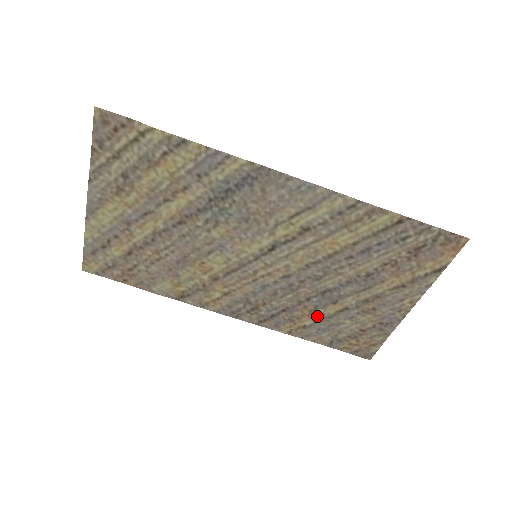
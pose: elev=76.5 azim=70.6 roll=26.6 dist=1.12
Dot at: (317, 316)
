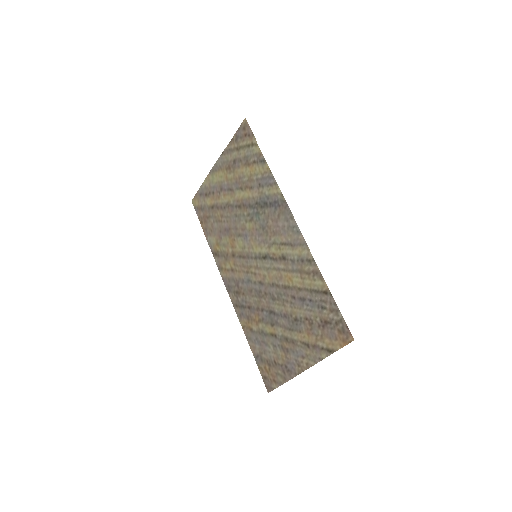
Dot at: (260, 327)
